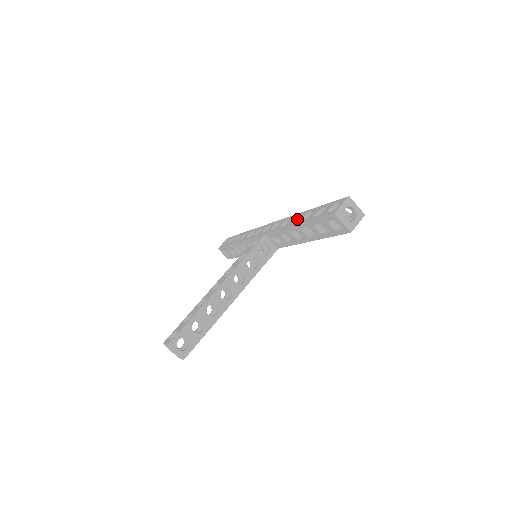
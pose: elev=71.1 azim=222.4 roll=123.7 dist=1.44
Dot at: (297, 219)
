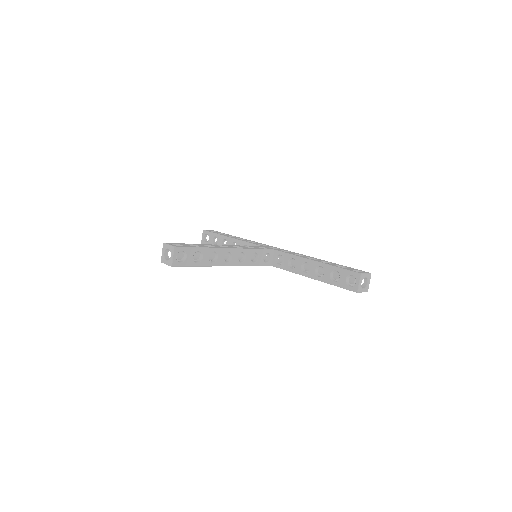
Dot at: occluded
